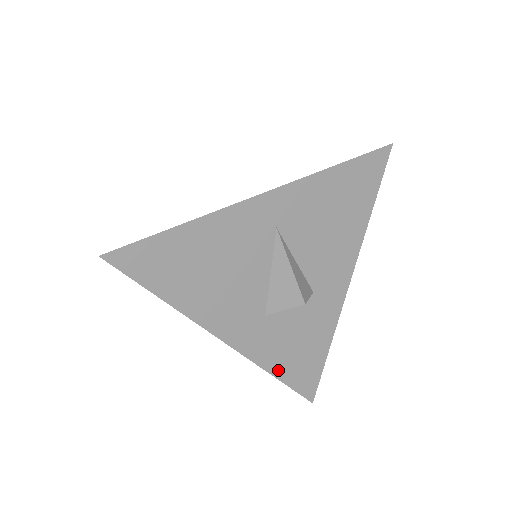
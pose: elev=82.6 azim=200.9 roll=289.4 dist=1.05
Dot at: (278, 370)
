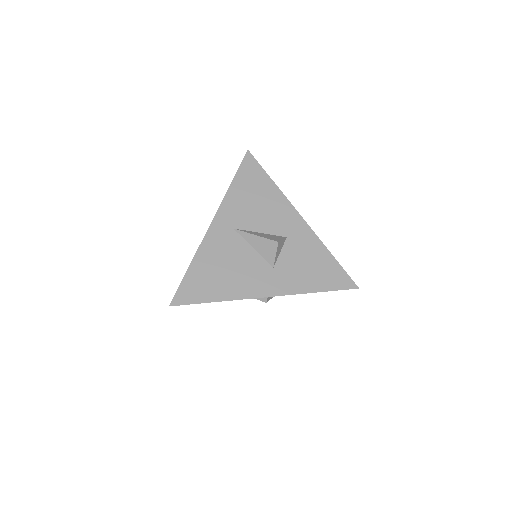
Dot at: (314, 288)
